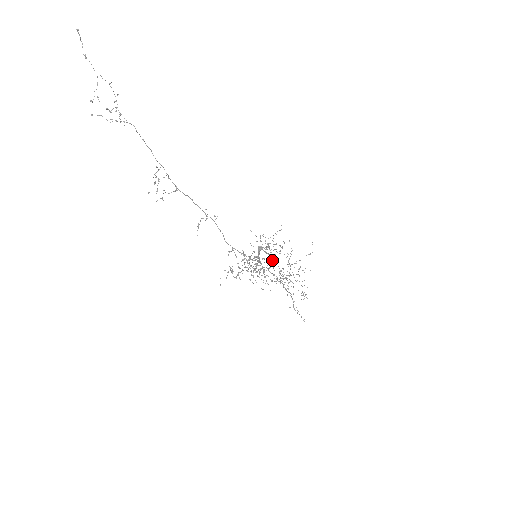
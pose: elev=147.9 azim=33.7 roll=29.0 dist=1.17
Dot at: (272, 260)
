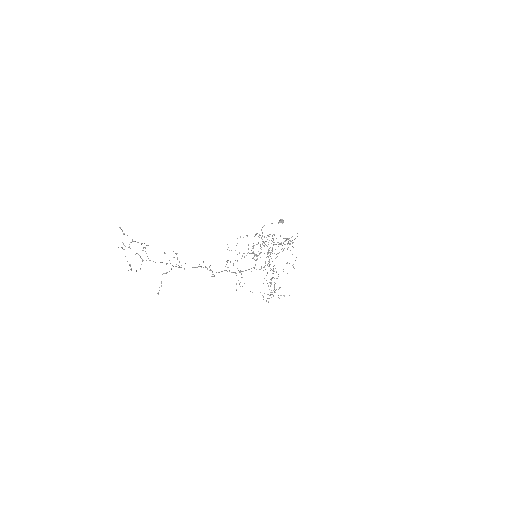
Dot at: (264, 267)
